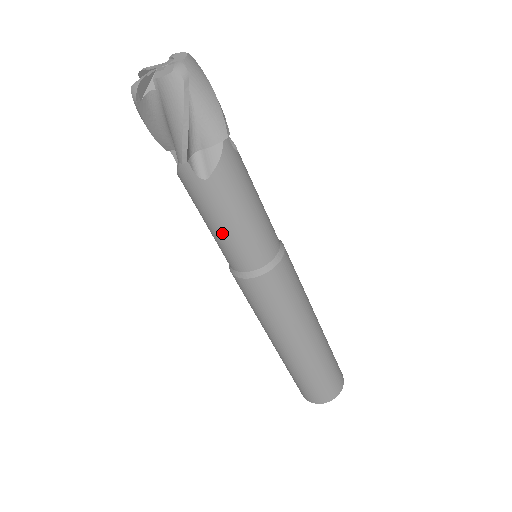
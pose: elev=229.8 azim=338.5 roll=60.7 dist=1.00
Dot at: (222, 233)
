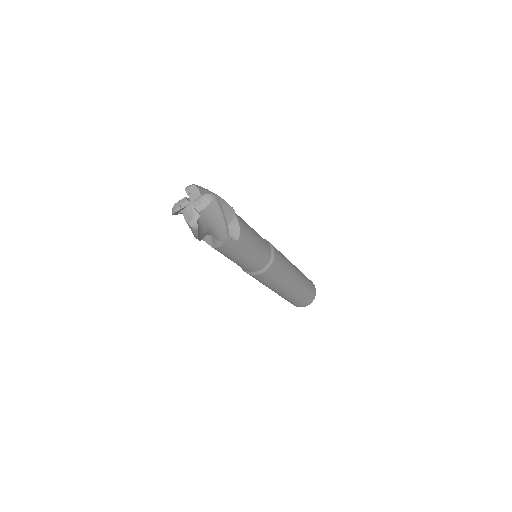
Dot at: (249, 258)
